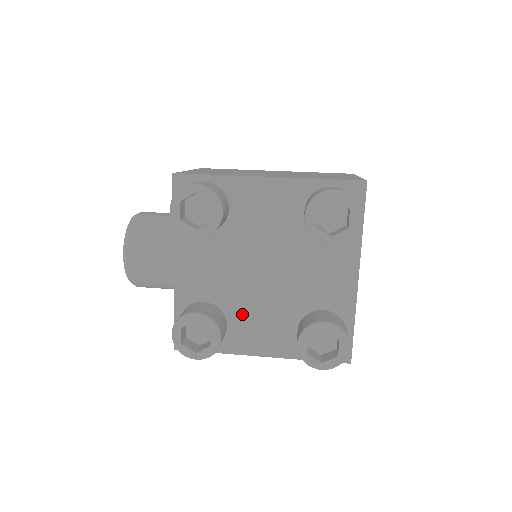
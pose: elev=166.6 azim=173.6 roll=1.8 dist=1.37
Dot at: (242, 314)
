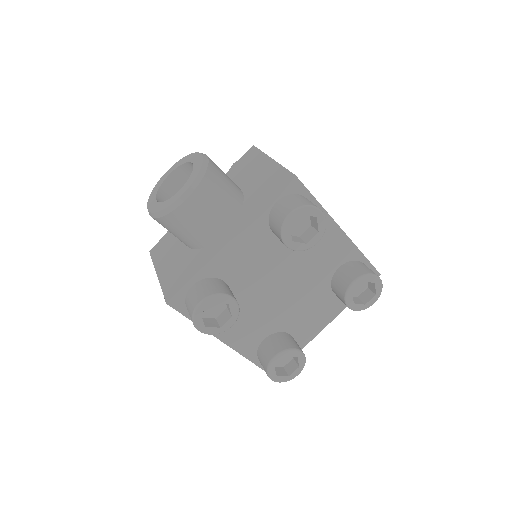
Dot at: (242, 307)
